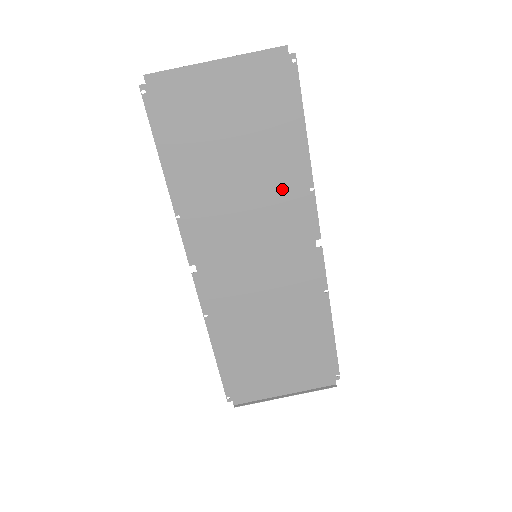
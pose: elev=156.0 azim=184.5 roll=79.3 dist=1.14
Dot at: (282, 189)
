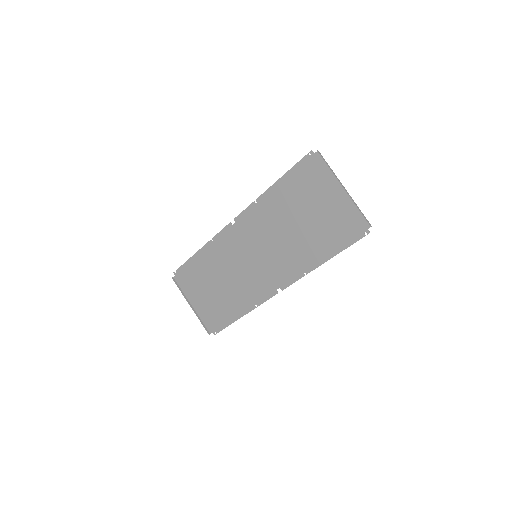
Dot at: (297, 256)
